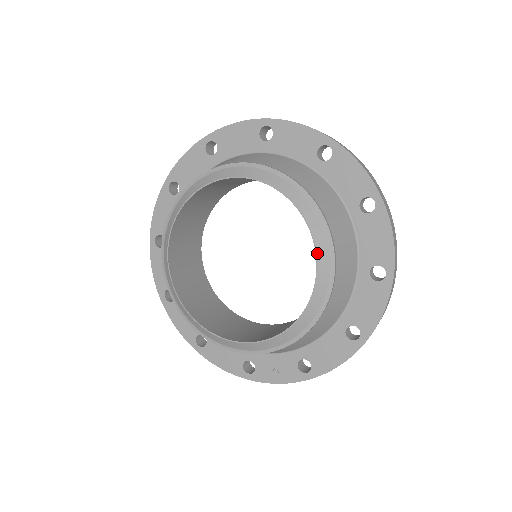
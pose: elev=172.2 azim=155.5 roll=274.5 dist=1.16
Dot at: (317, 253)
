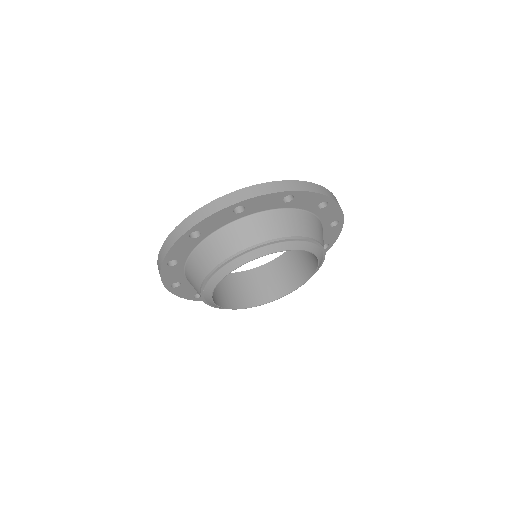
Dot at: occluded
